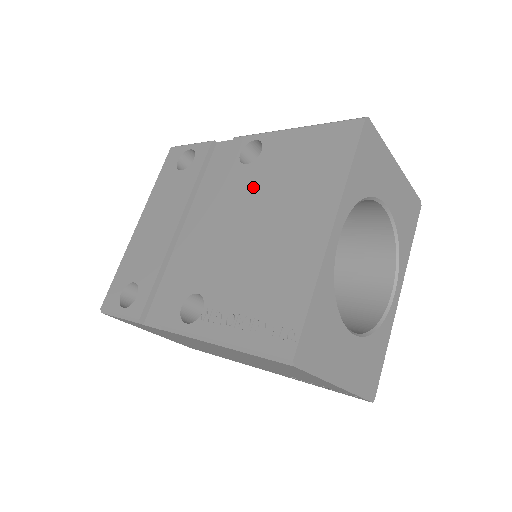
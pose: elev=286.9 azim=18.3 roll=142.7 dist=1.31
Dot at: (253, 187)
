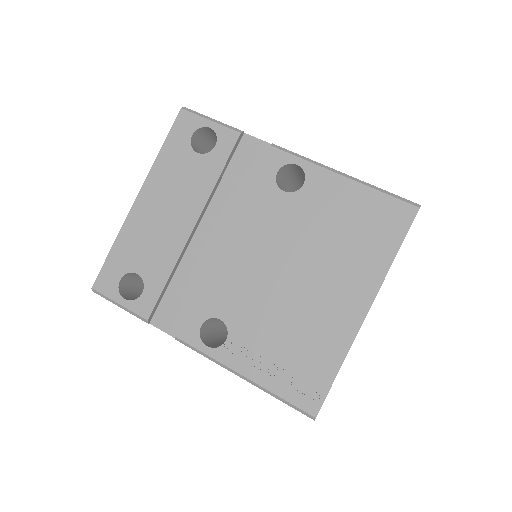
Dot at: (290, 226)
